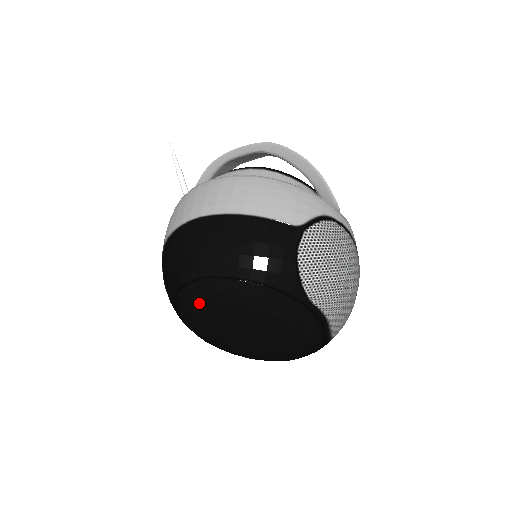
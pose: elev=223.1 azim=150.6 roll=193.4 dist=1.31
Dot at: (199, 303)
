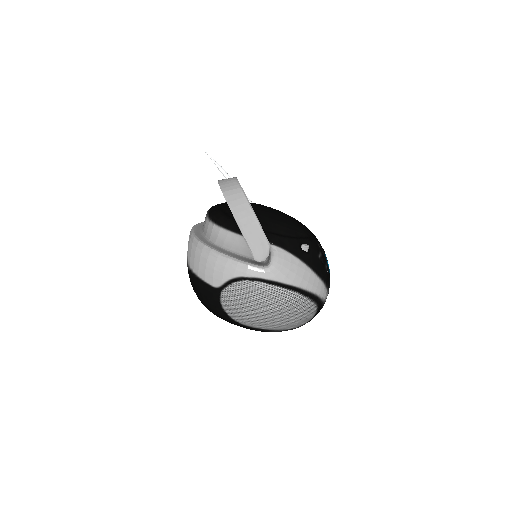
Dot at: occluded
